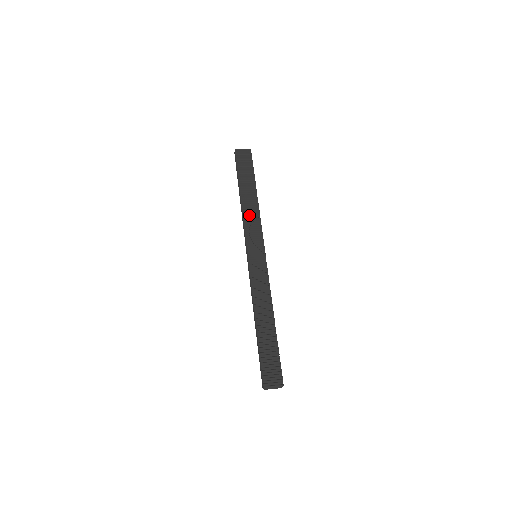
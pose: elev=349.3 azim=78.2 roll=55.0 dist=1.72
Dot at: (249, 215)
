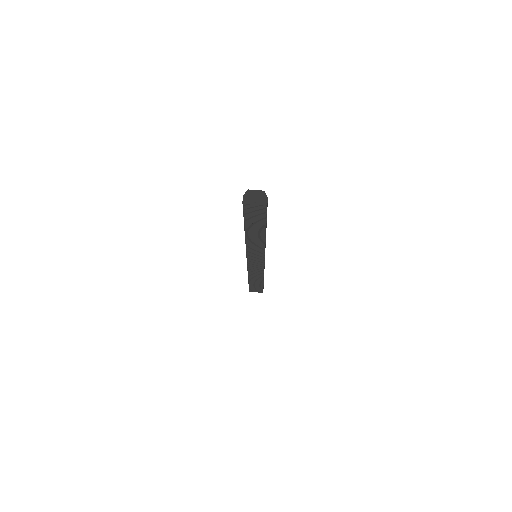
Dot at: (253, 243)
